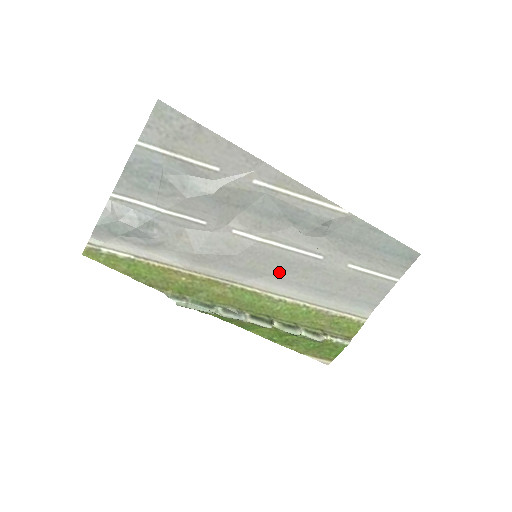
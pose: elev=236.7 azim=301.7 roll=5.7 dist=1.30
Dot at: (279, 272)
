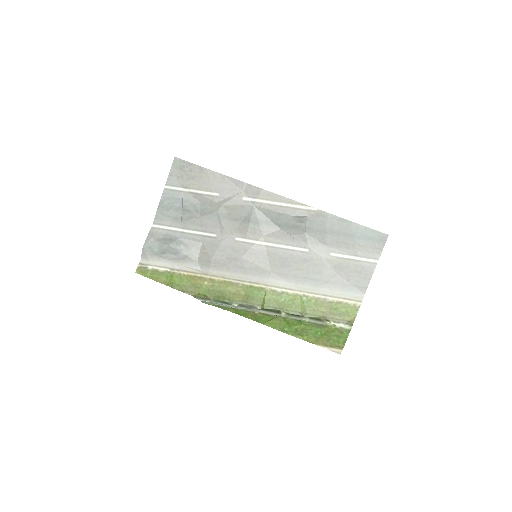
Dot at: (277, 268)
